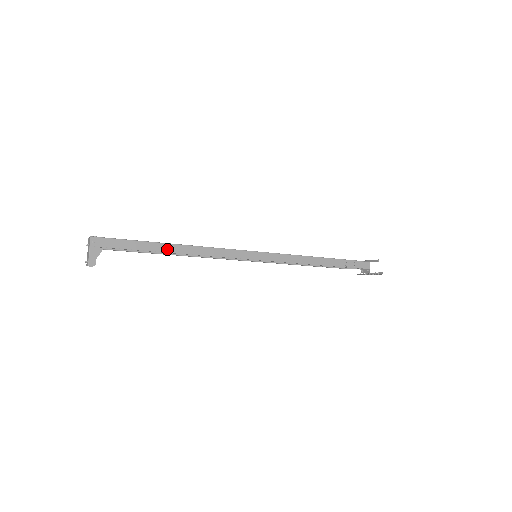
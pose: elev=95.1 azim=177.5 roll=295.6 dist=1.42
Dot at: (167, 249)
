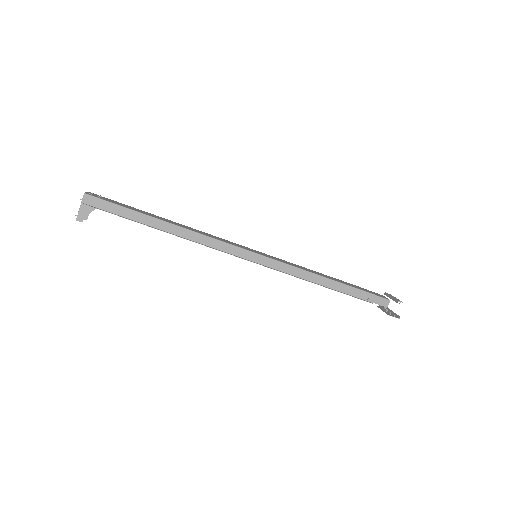
Dot at: (158, 225)
